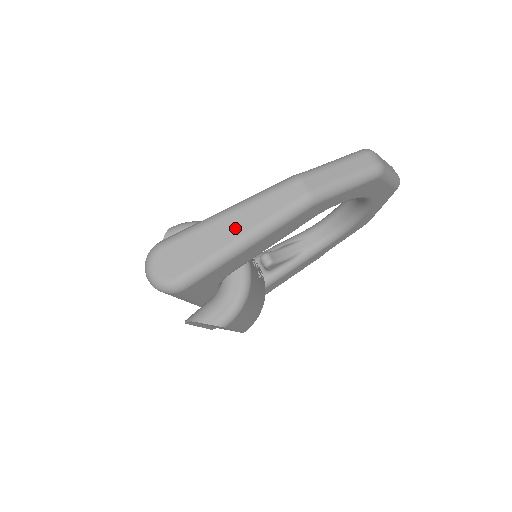
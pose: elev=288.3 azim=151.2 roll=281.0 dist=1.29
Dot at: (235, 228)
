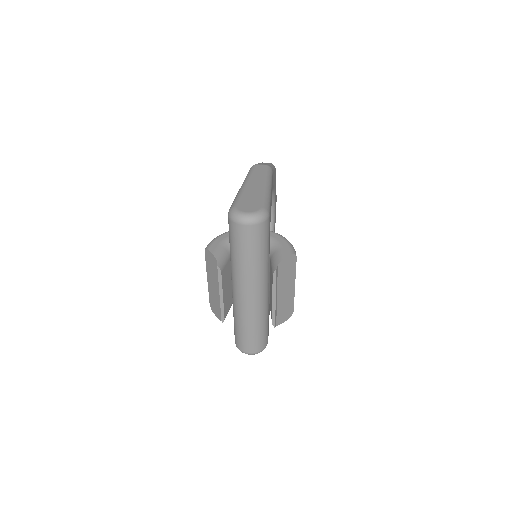
Dot at: (257, 184)
